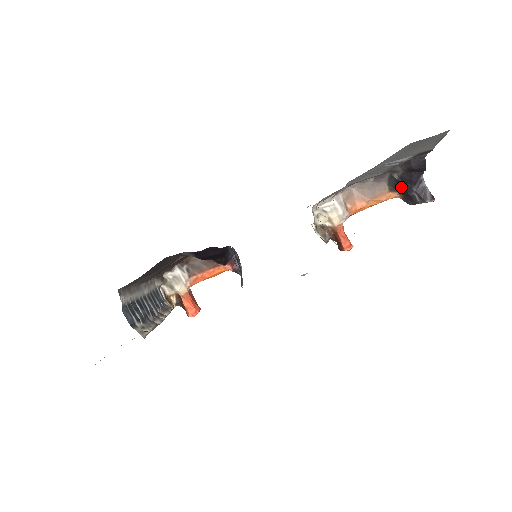
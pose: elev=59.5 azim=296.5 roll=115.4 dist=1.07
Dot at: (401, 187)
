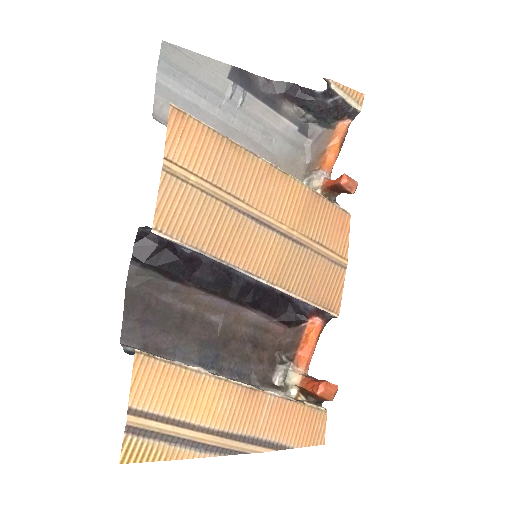
Dot at: (323, 114)
